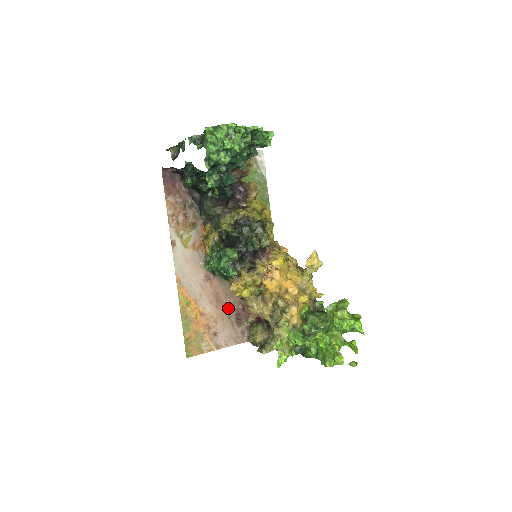
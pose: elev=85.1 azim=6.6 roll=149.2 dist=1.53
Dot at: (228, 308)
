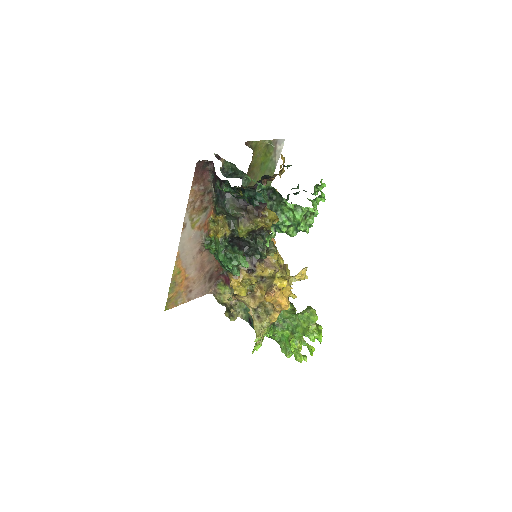
Dot at: (207, 271)
